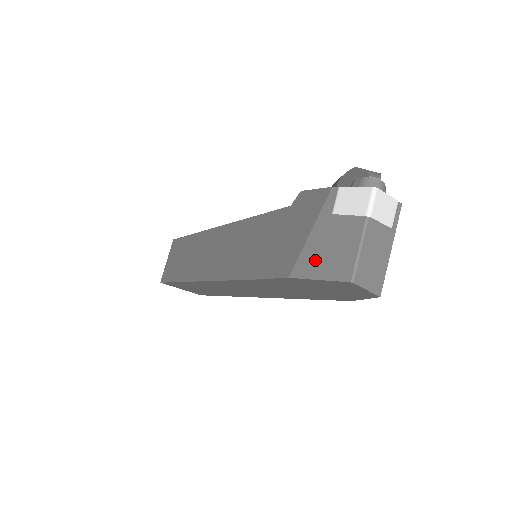
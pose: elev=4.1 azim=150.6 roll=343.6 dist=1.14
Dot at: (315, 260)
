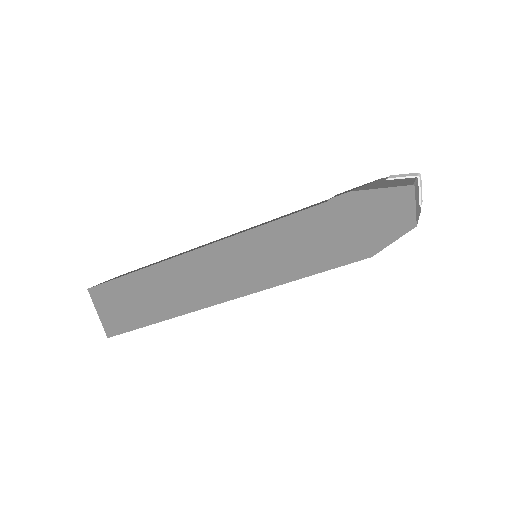
Dot at: (376, 186)
